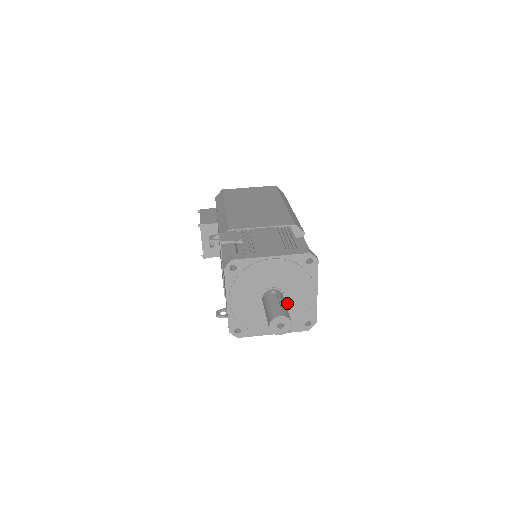
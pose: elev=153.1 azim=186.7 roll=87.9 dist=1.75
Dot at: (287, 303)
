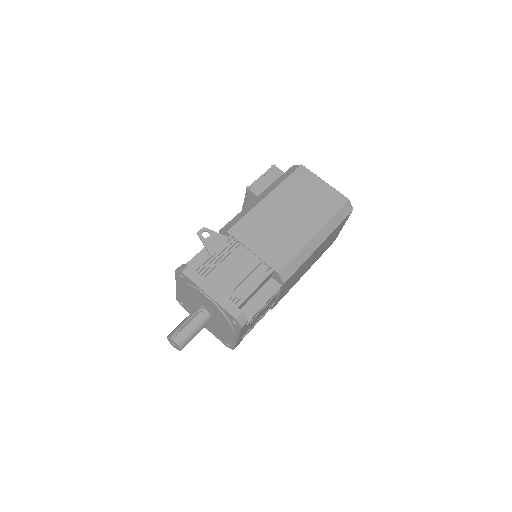
Dot at: (214, 324)
